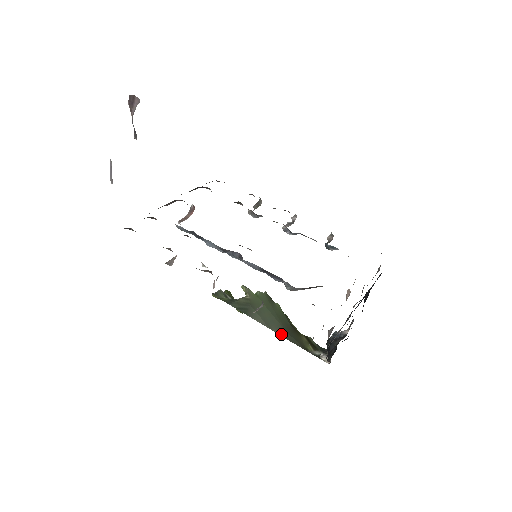
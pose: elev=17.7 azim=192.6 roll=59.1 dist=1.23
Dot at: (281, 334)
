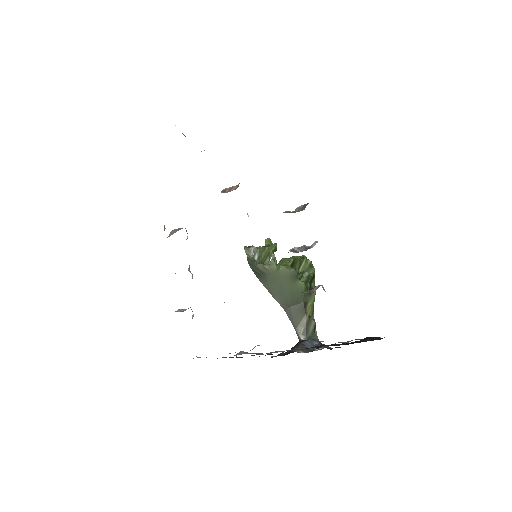
Dot at: (283, 306)
